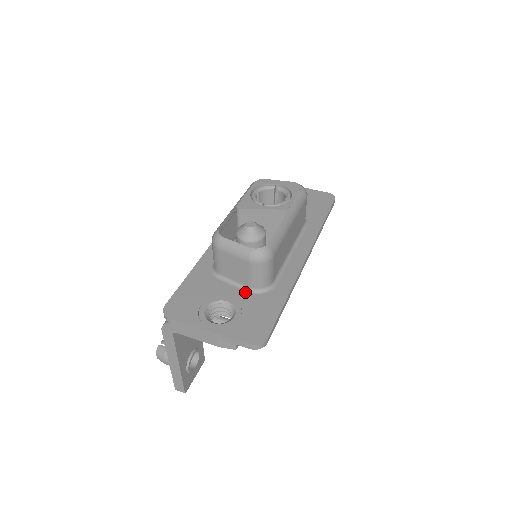
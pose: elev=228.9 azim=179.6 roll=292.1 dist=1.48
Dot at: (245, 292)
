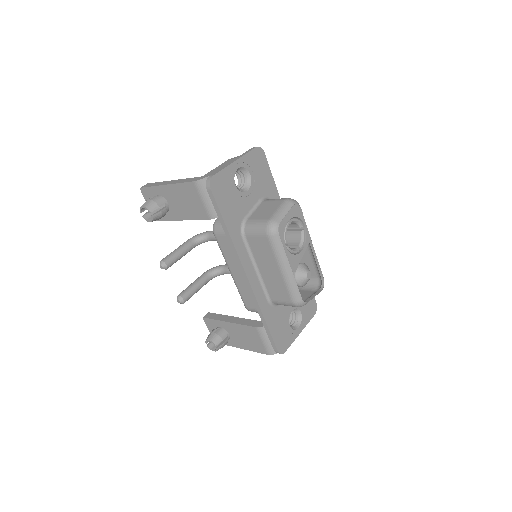
Dot at: occluded
